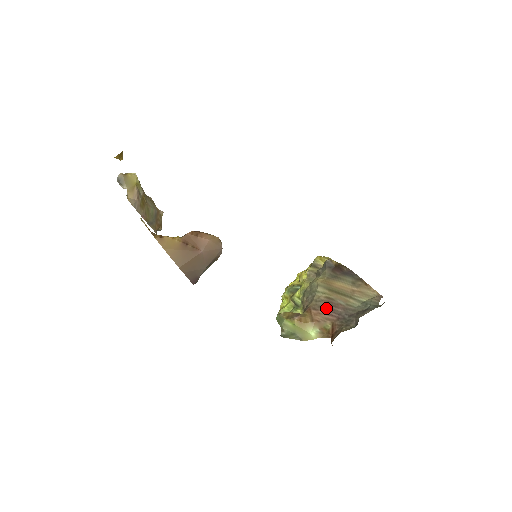
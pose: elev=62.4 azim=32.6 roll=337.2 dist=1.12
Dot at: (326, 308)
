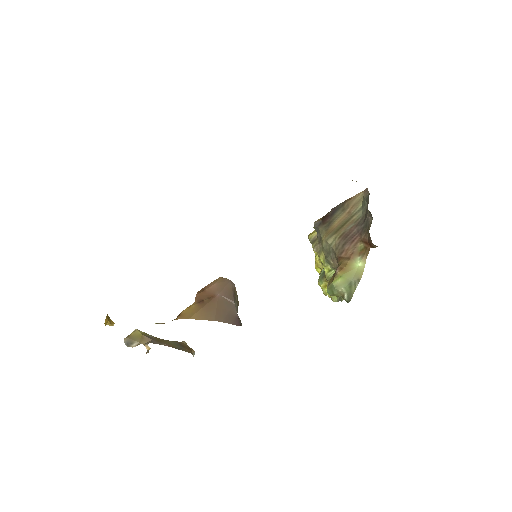
Dot at: (347, 242)
